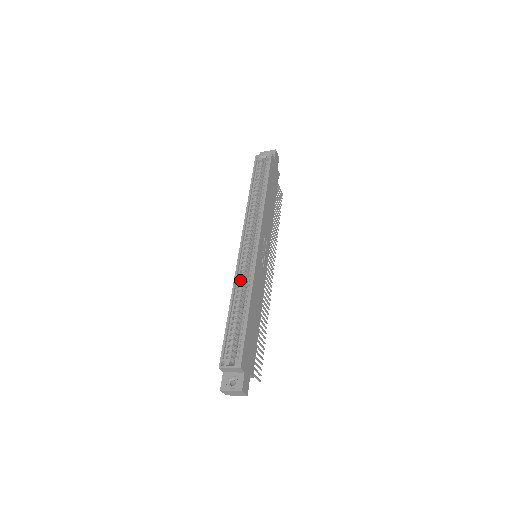
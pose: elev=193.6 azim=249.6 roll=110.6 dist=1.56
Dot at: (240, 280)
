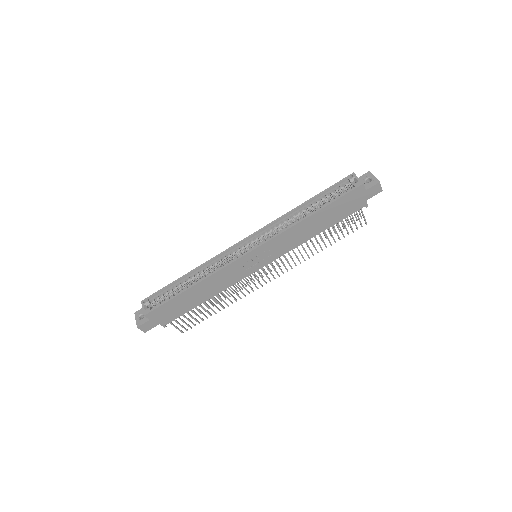
Dot at: (215, 263)
